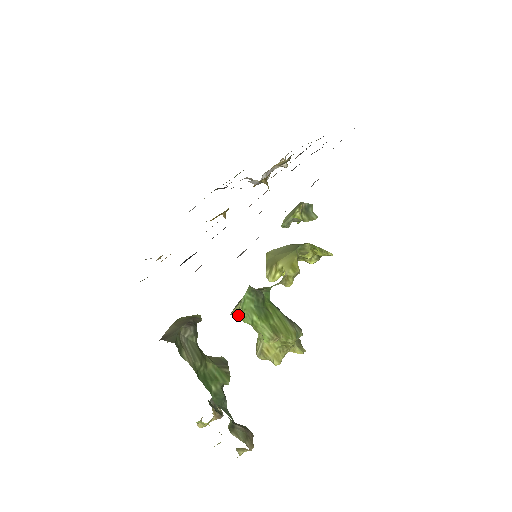
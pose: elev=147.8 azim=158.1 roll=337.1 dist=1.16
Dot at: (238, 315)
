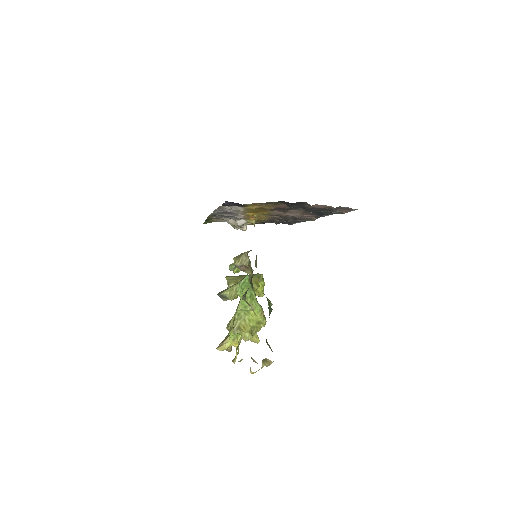
Dot at: (230, 294)
